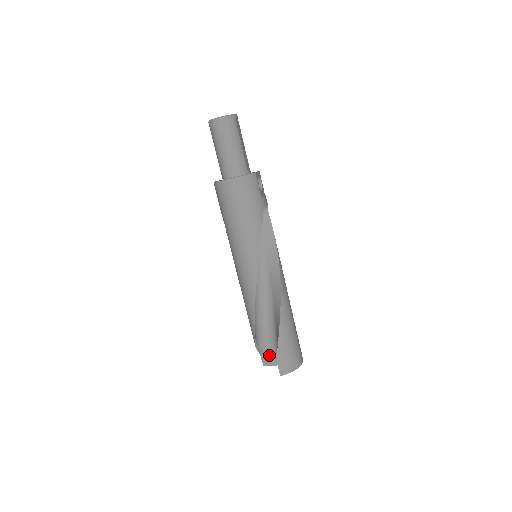
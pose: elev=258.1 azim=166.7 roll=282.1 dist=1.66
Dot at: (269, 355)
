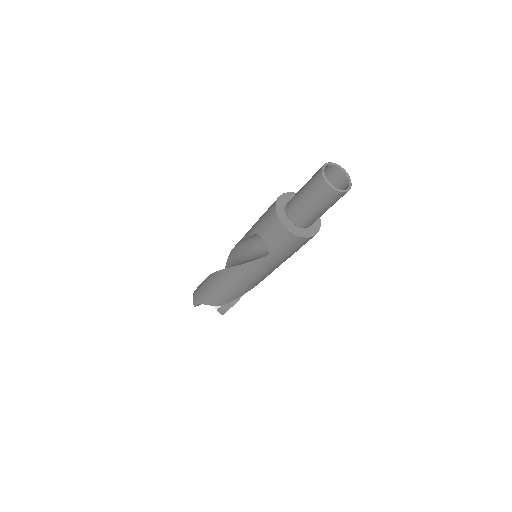
Dot at: occluded
